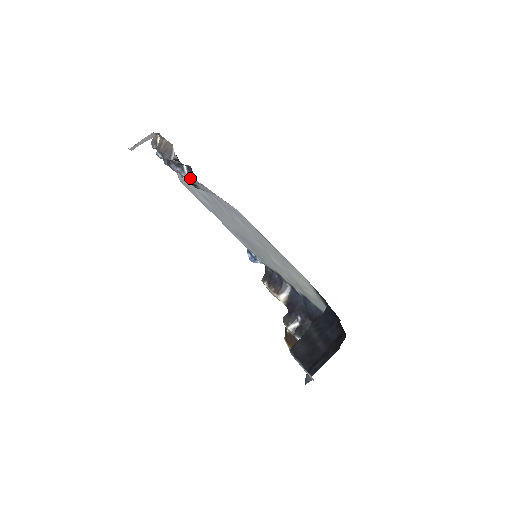
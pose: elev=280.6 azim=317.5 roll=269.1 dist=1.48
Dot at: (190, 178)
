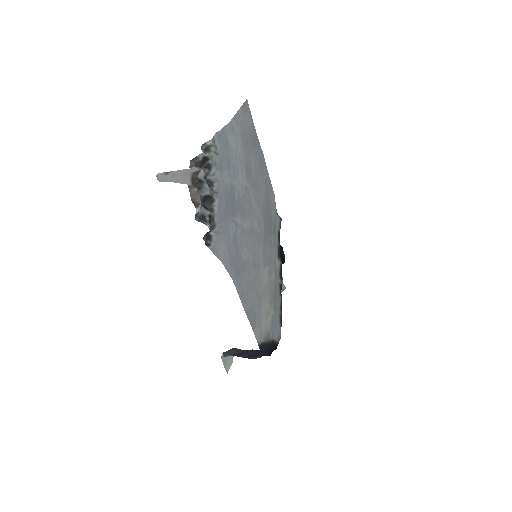
Dot at: (205, 235)
